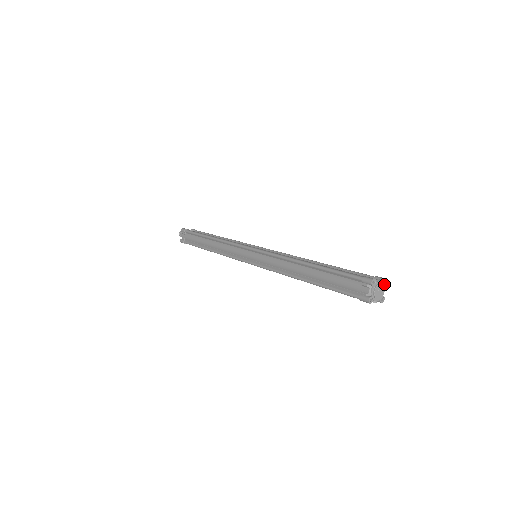
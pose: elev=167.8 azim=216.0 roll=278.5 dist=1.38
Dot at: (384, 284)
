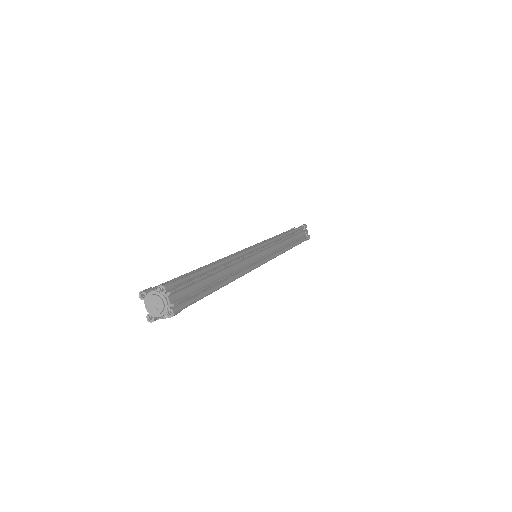
Dot at: (163, 293)
